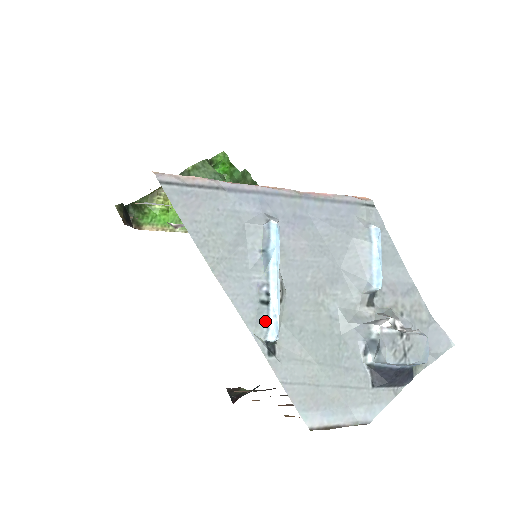
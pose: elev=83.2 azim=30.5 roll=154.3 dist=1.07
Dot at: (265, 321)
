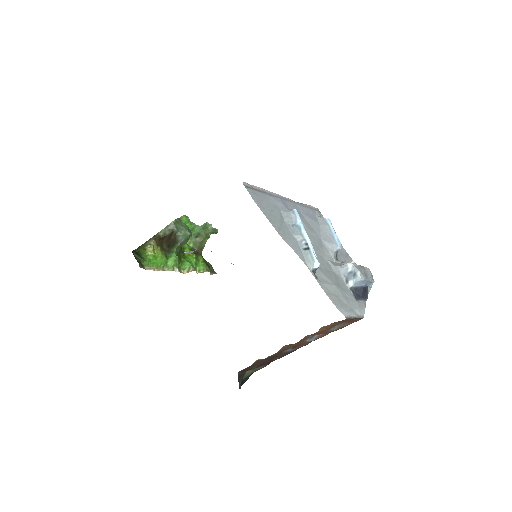
Dot at: (311, 258)
